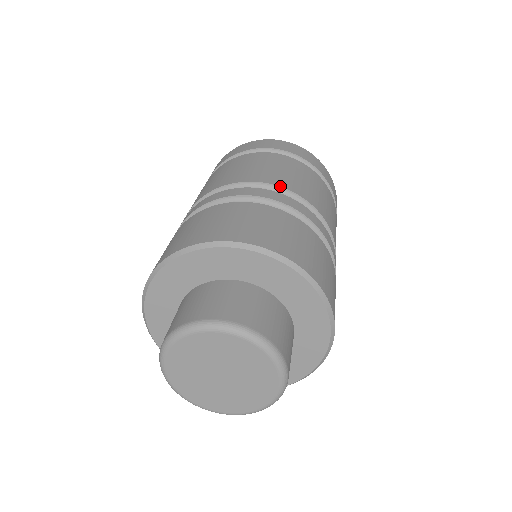
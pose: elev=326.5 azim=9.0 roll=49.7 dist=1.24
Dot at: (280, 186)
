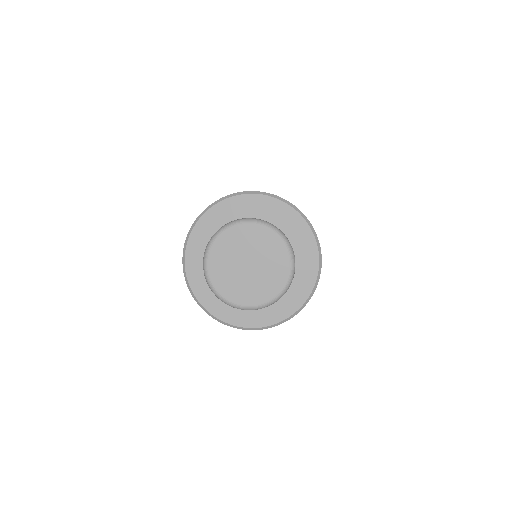
Dot at: occluded
